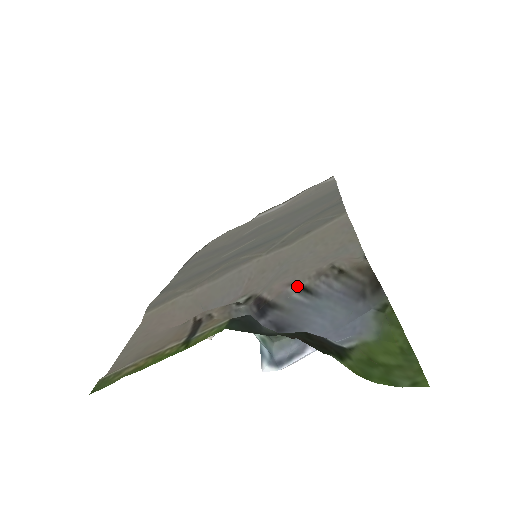
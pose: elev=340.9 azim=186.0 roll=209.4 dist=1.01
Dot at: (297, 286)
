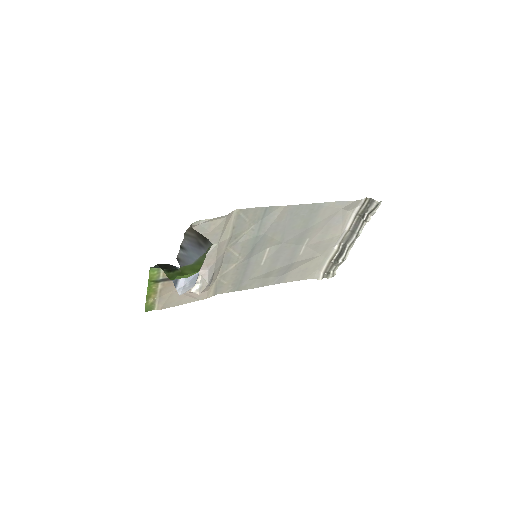
Dot at: (181, 247)
